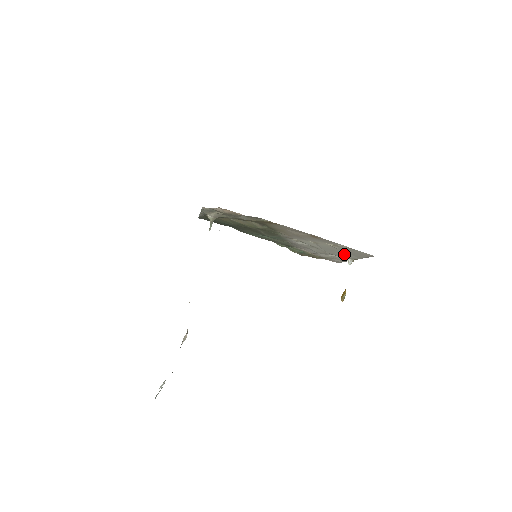
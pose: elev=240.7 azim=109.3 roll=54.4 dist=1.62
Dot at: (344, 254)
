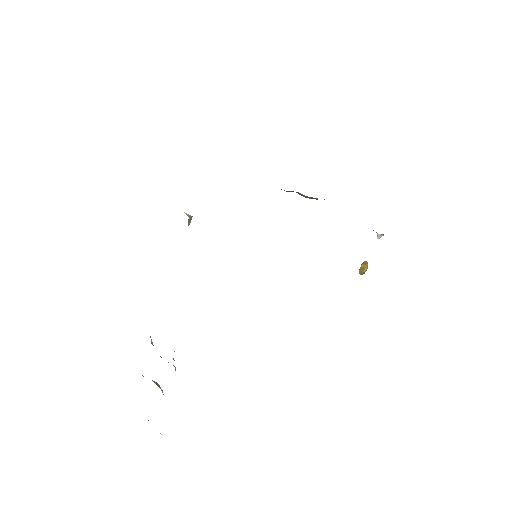
Dot at: occluded
